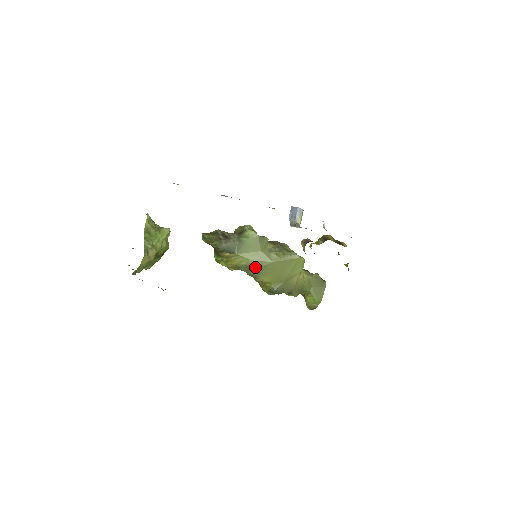
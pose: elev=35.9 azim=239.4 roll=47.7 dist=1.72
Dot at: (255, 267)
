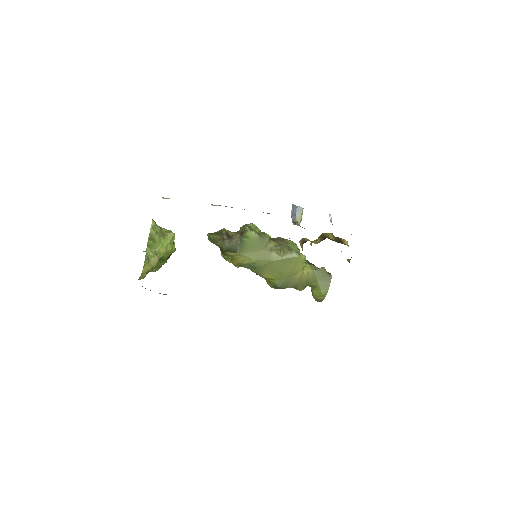
Dot at: (257, 265)
